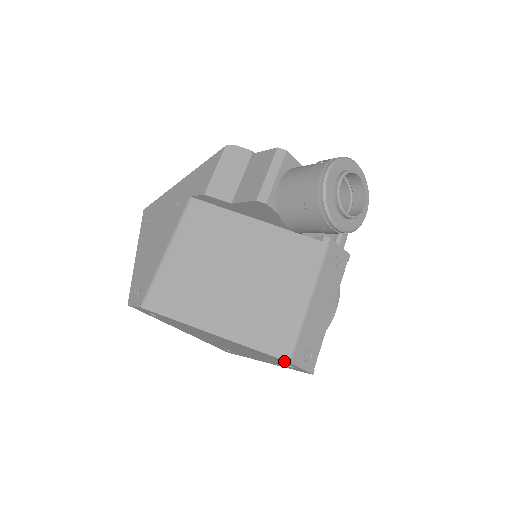
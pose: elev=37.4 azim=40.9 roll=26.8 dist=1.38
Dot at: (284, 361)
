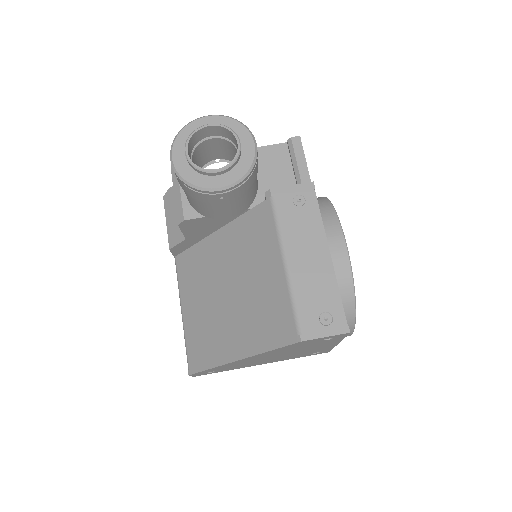
Dot at: (301, 342)
